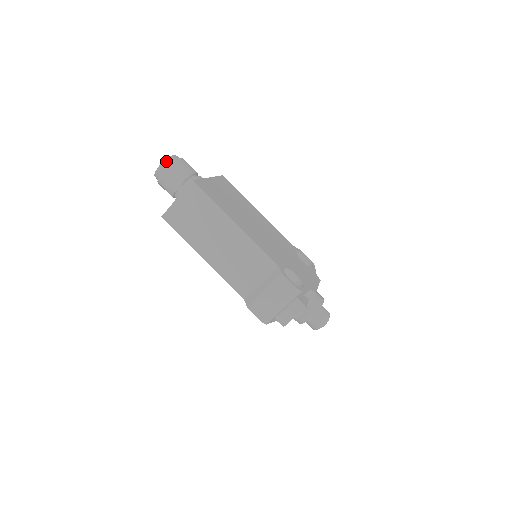
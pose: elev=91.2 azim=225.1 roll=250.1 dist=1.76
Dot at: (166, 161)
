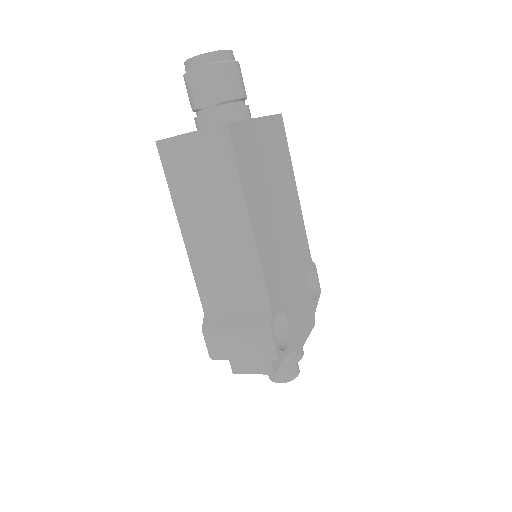
Dot at: (211, 55)
